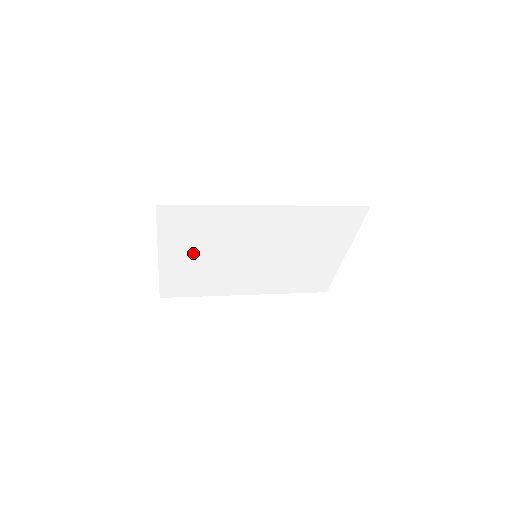
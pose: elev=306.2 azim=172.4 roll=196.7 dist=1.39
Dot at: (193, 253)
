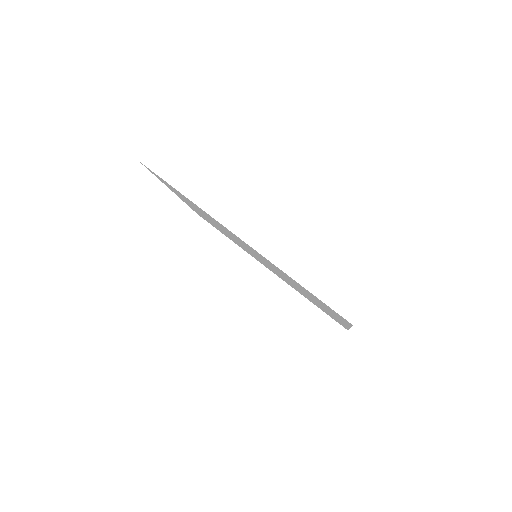
Dot at: occluded
